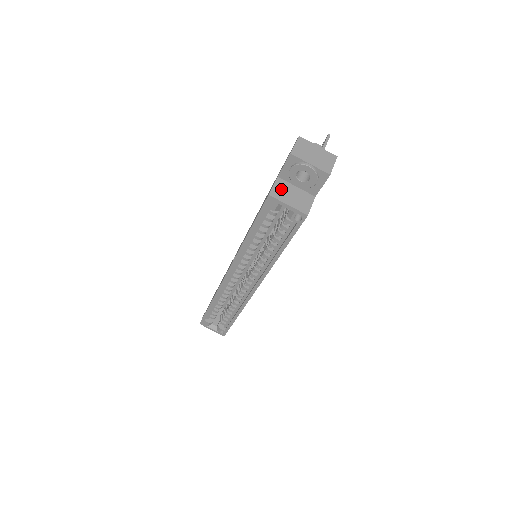
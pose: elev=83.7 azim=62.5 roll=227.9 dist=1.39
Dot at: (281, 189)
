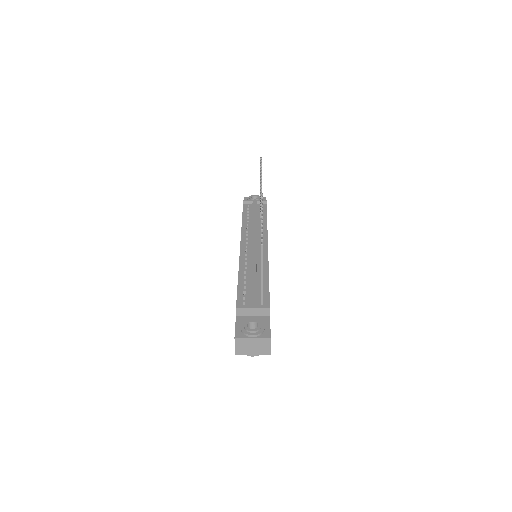
Dot at: occluded
